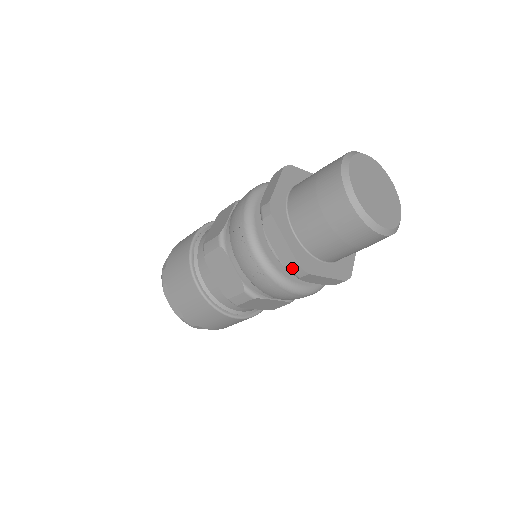
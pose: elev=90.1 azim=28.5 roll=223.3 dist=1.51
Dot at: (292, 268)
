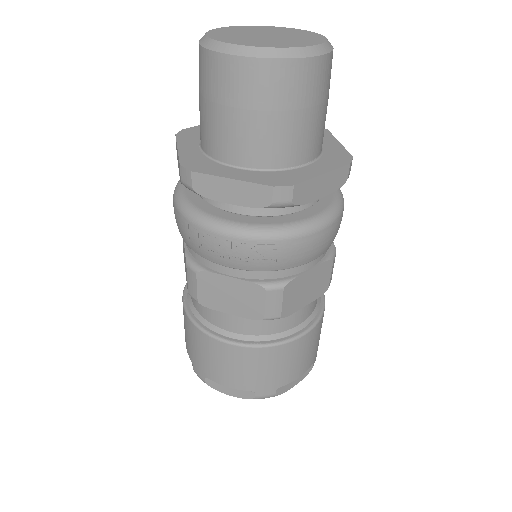
Dot at: (270, 199)
